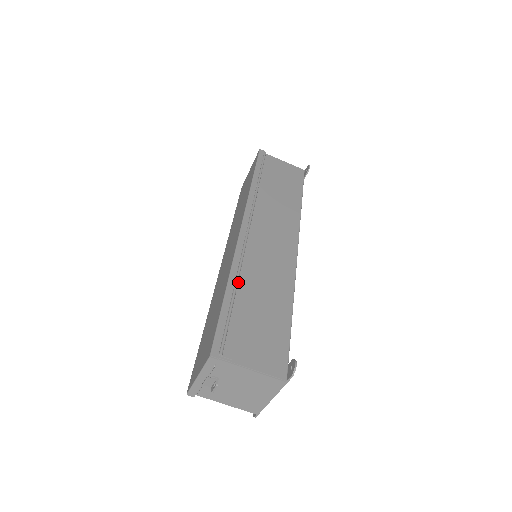
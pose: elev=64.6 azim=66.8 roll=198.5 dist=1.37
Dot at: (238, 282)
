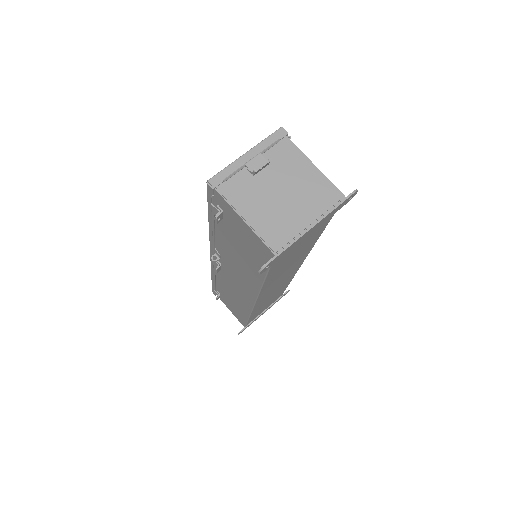
Dot at: occluded
